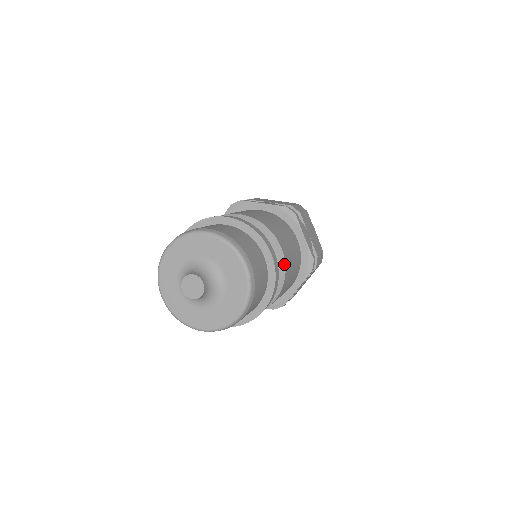
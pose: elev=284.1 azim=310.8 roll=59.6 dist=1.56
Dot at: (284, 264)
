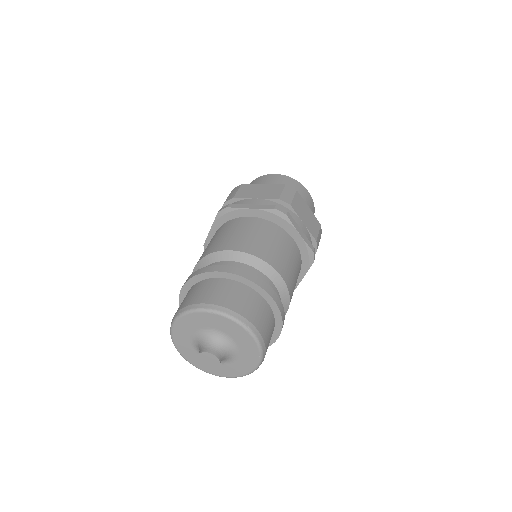
Dot at: (286, 288)
